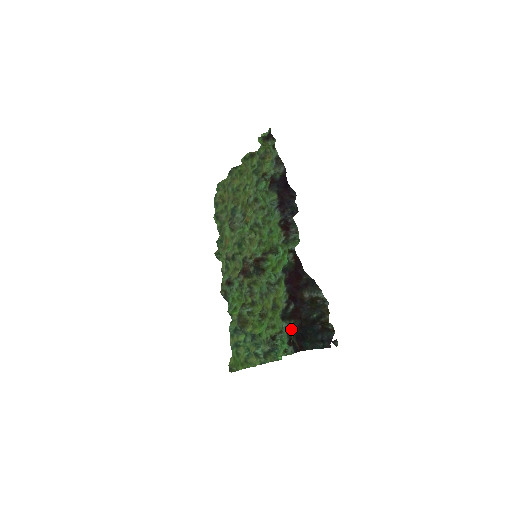
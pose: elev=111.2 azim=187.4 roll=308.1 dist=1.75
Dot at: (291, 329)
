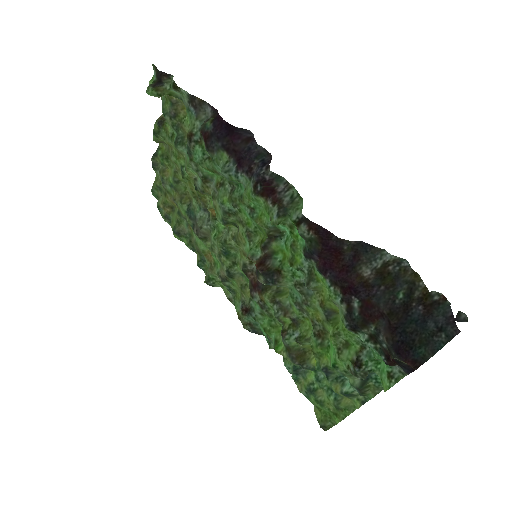
Dot at: (378, 340)
